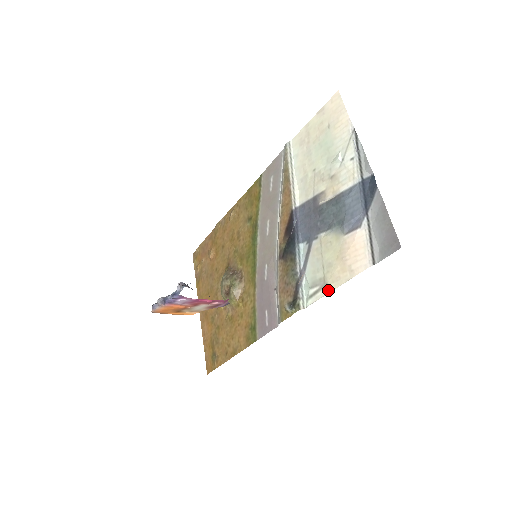
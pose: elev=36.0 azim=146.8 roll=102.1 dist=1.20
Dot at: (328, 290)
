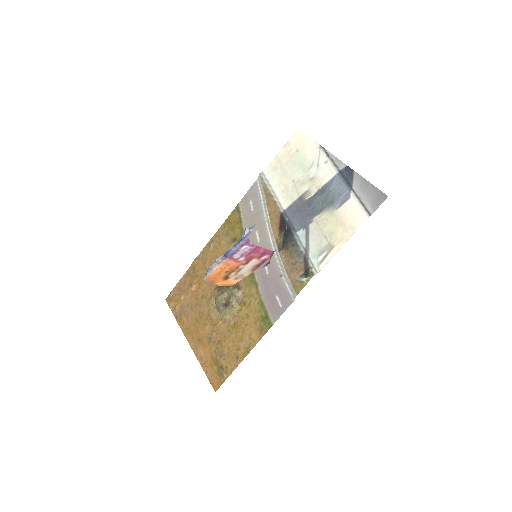
Dot at: (336, 250)
